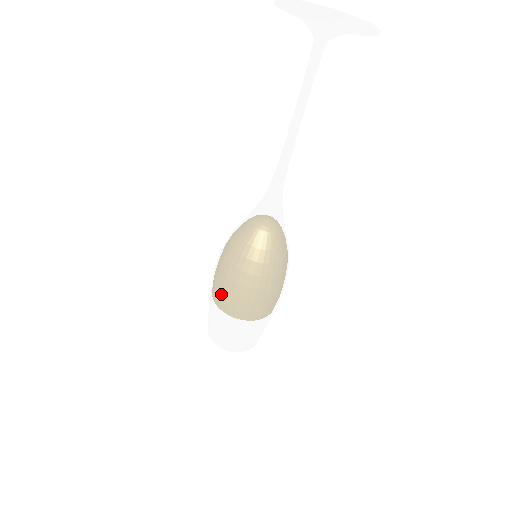
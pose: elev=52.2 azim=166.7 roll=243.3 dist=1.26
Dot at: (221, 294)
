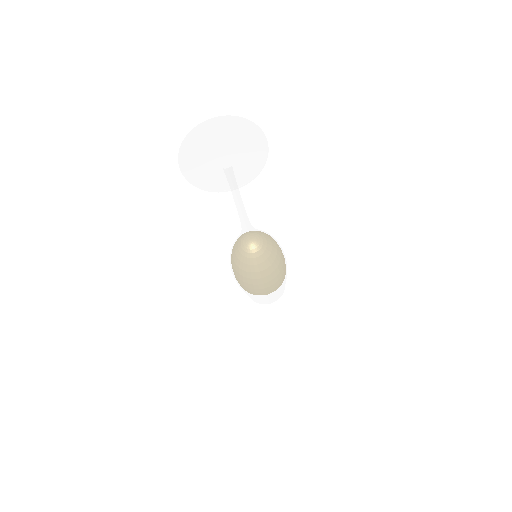
Dot at: occluded
